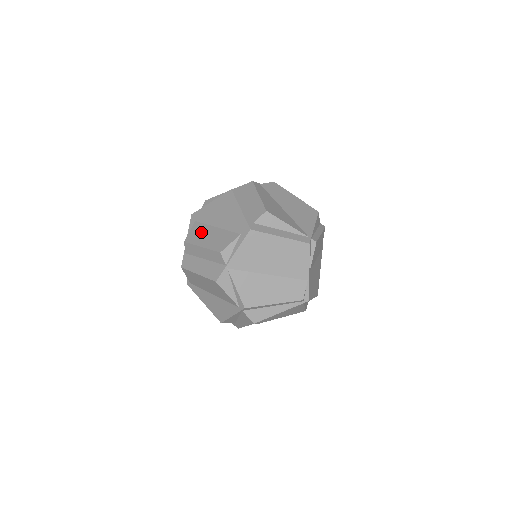
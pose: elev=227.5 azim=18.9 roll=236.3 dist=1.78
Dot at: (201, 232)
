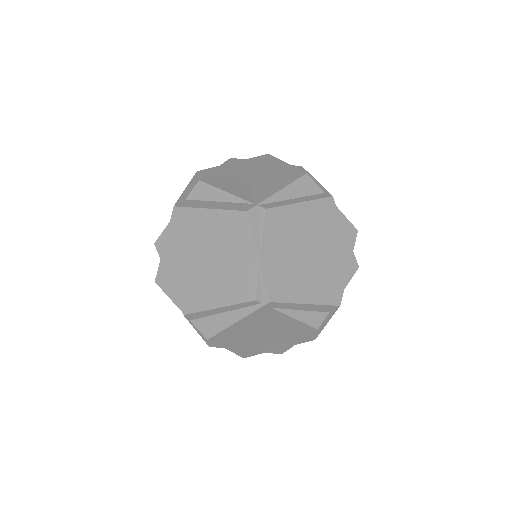
Dot at: occluded
